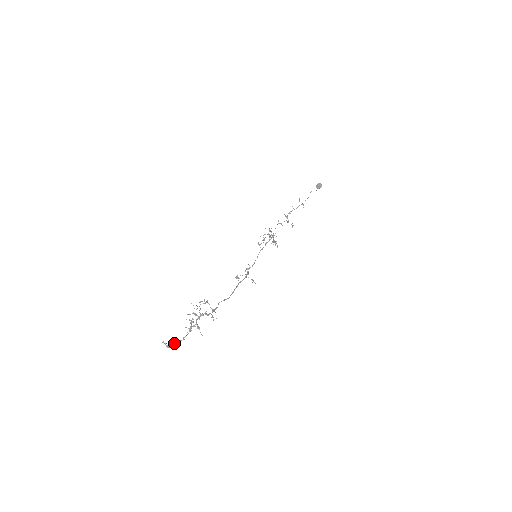
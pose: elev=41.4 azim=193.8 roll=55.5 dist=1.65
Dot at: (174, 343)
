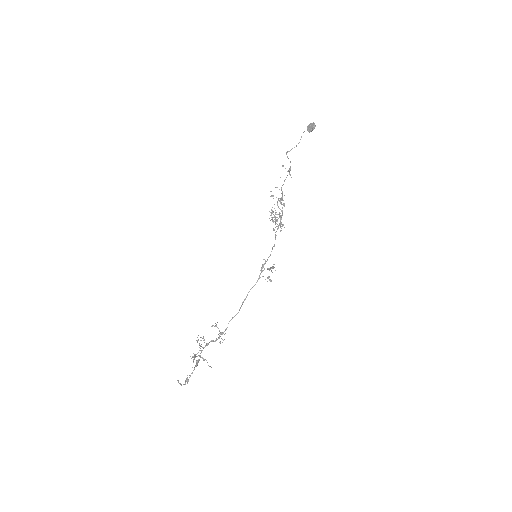
Dot at: (185, 380)
